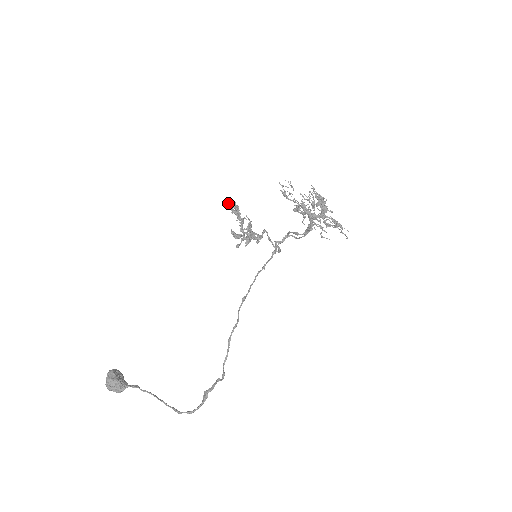
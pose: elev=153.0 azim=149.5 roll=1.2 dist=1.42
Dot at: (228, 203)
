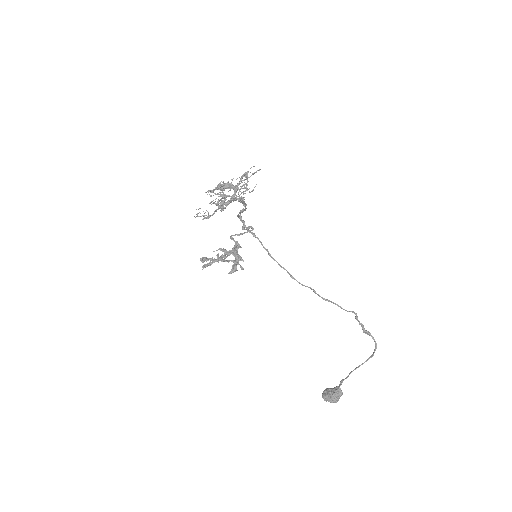
Dot at: occluded
